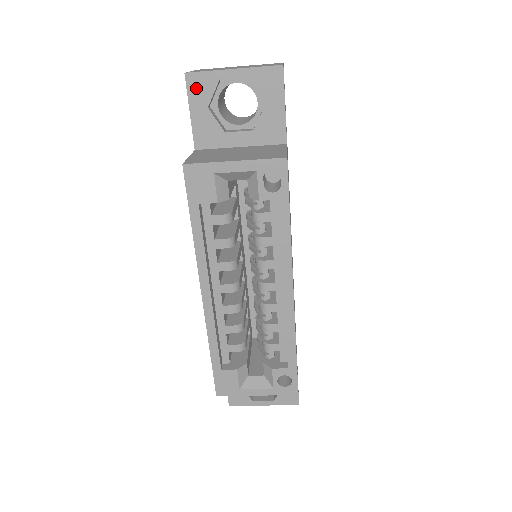
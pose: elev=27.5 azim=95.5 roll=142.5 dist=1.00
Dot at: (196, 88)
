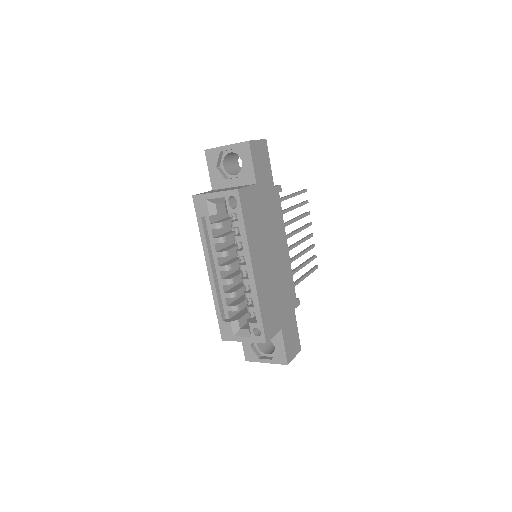
Dot at: (210, 157)
